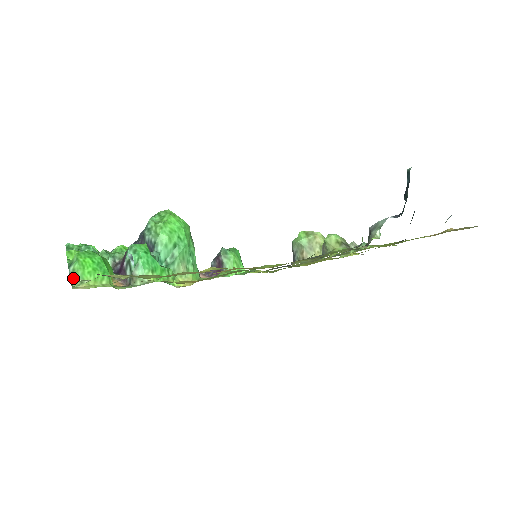
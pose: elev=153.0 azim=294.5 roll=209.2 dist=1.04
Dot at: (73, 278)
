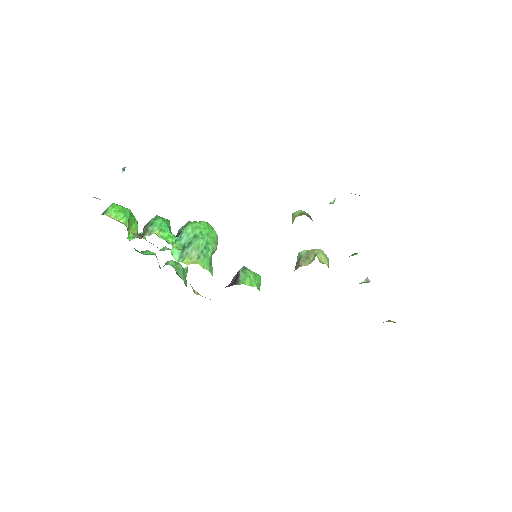
Dot at: (104, 212)
